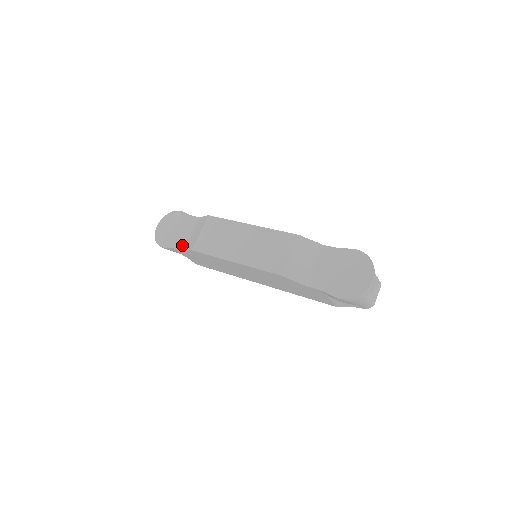
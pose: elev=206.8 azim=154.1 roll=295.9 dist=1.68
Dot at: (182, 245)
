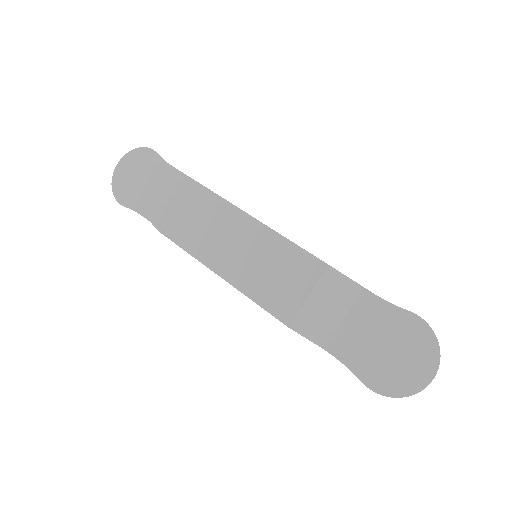
Dot at: (149, 211)
